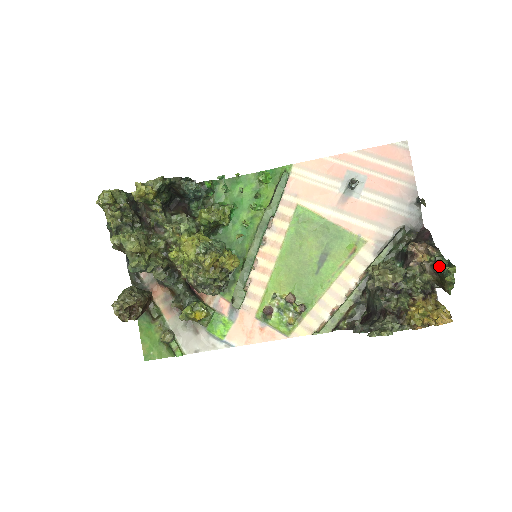
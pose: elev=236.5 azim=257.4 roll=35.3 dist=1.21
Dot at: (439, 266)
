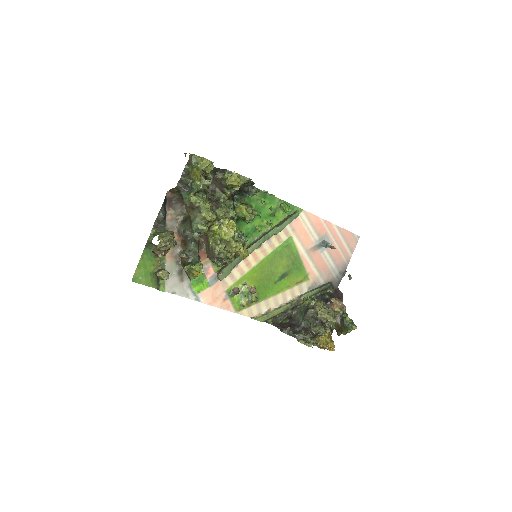
Dot at: (347, 321)
